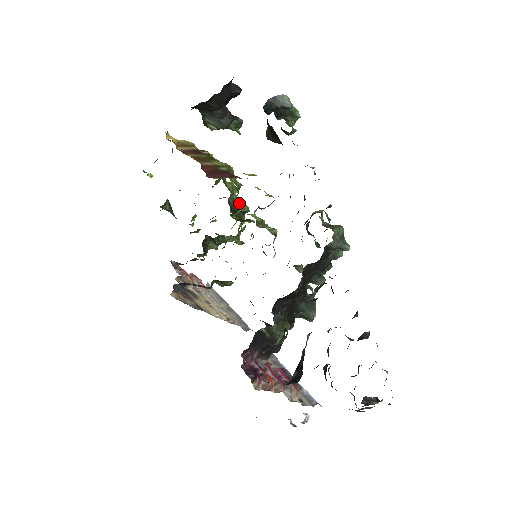
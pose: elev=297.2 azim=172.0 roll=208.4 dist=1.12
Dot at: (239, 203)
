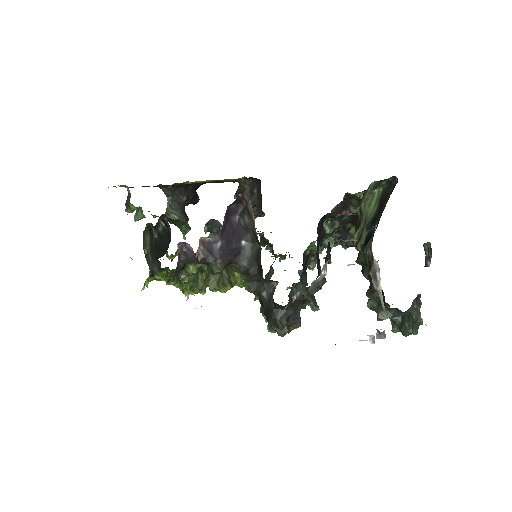
Dot at: occluded
